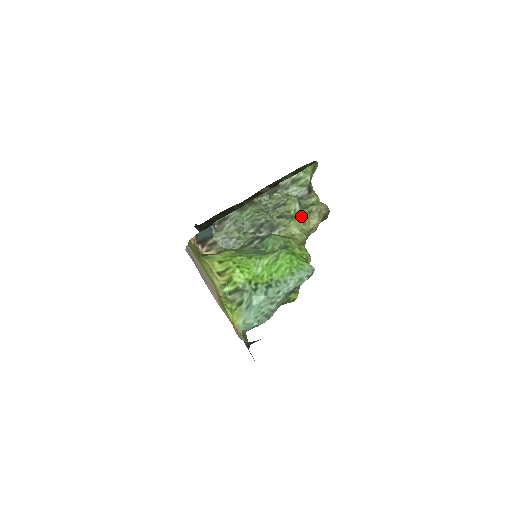
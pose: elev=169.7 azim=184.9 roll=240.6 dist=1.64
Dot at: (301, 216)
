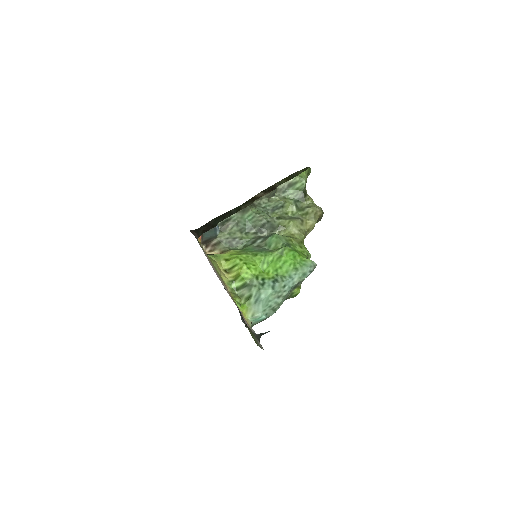
Dot at: (299, 217)
